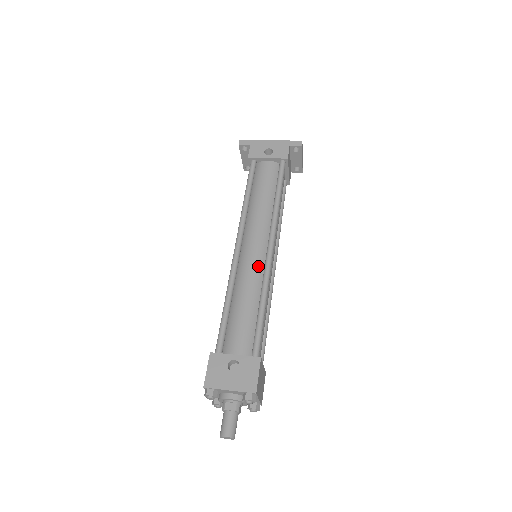
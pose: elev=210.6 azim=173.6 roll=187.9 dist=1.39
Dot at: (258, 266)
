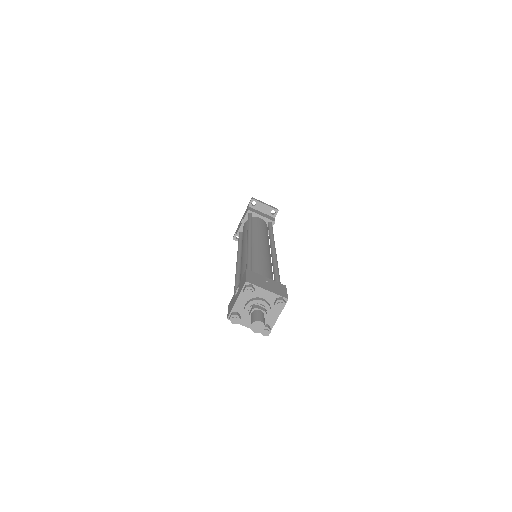
Dot at: (246, 252)
